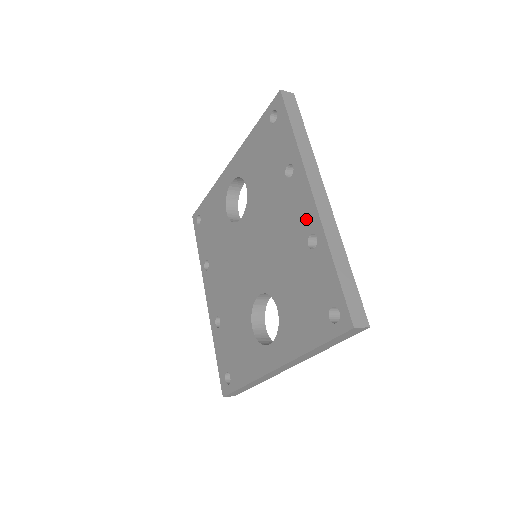
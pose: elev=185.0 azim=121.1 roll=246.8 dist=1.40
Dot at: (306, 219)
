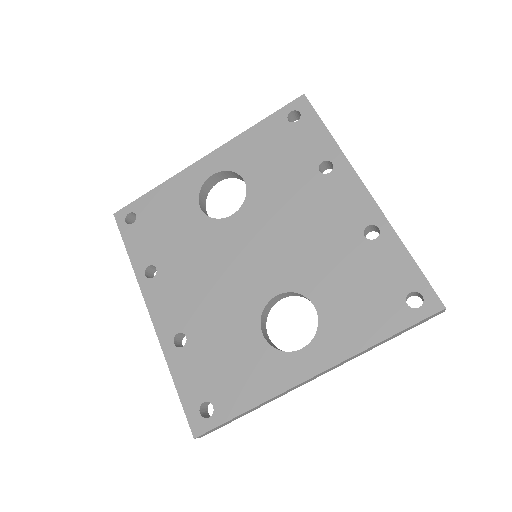
Dot at: (359, 212)
